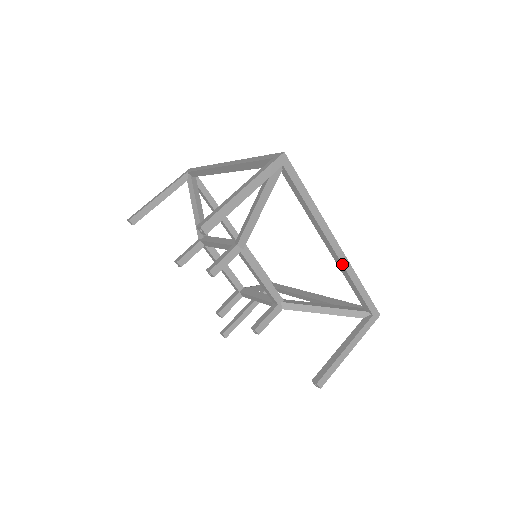
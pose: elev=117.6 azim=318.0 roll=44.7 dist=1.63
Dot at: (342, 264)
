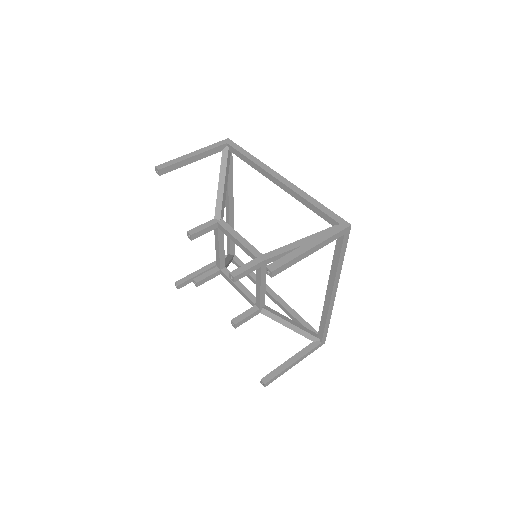
Dot at: (329, 308)
